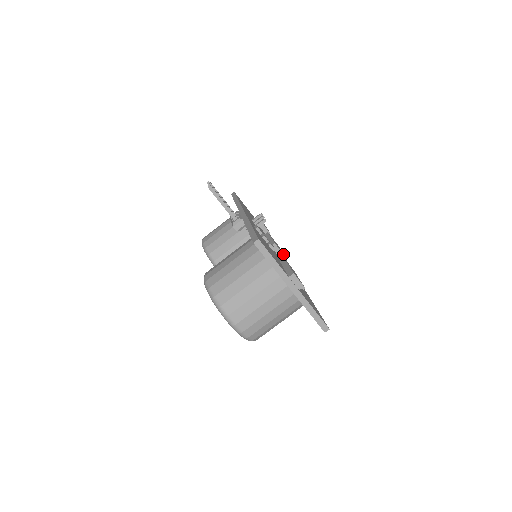
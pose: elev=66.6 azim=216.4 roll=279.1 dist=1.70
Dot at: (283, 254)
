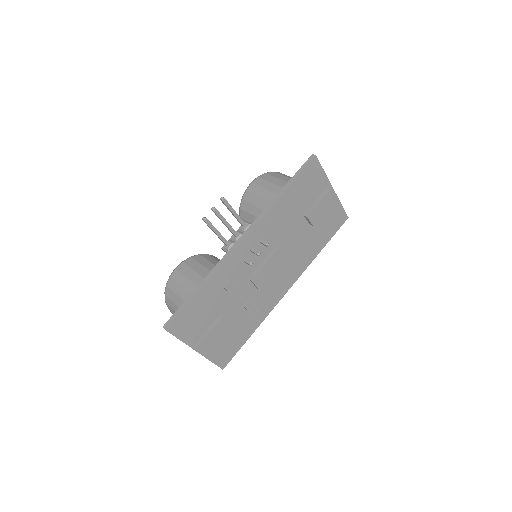
Dot at: (258, 288)
